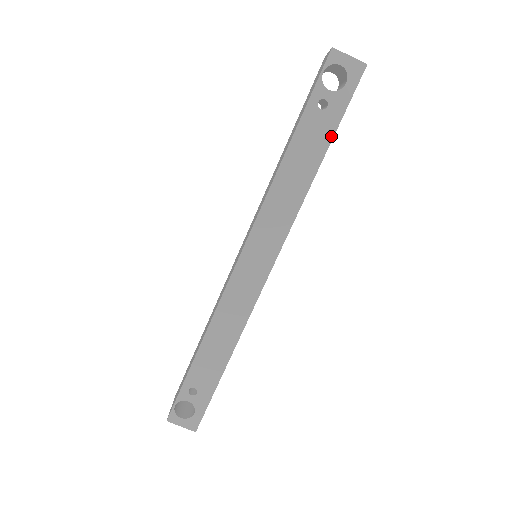
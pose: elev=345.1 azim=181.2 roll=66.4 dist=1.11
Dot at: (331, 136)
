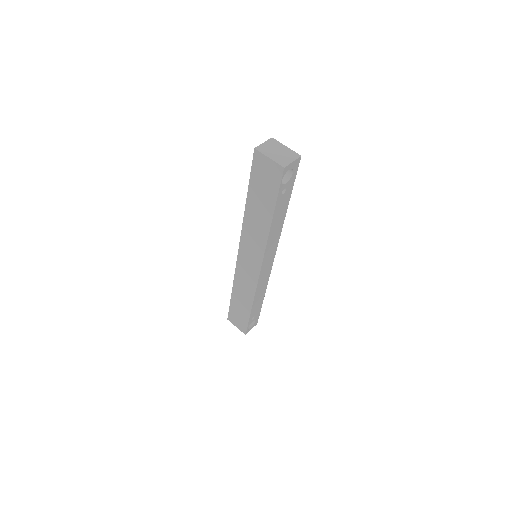
Dot at: (290, 196)
